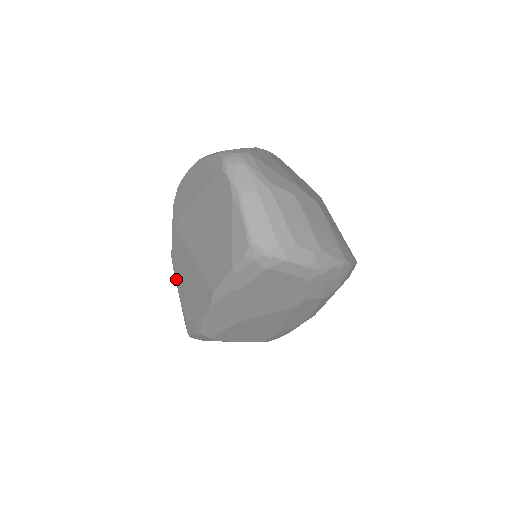
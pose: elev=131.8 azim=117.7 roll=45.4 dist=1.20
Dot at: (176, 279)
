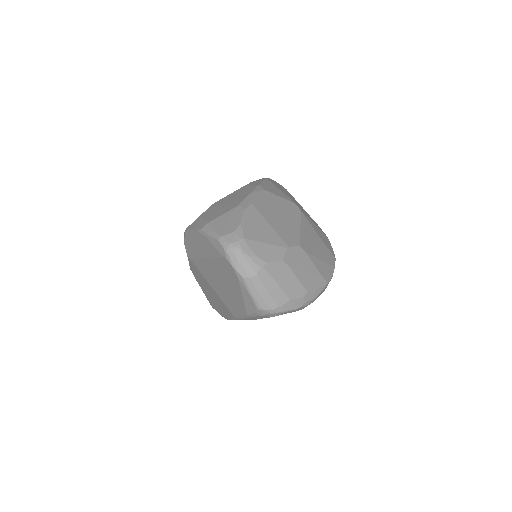
Dot at: (198, 283)
